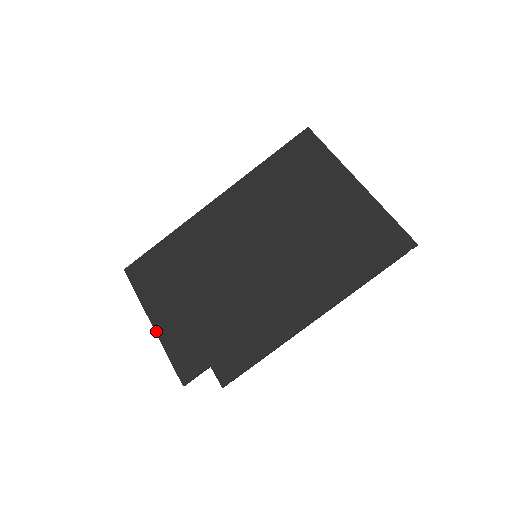
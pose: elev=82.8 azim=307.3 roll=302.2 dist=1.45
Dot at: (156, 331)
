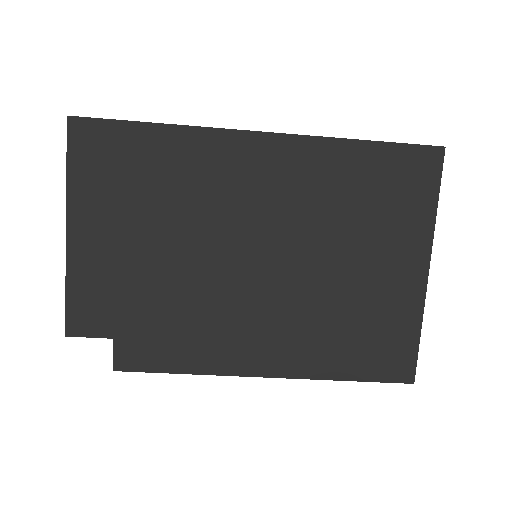
Dot at: (67, 246)
